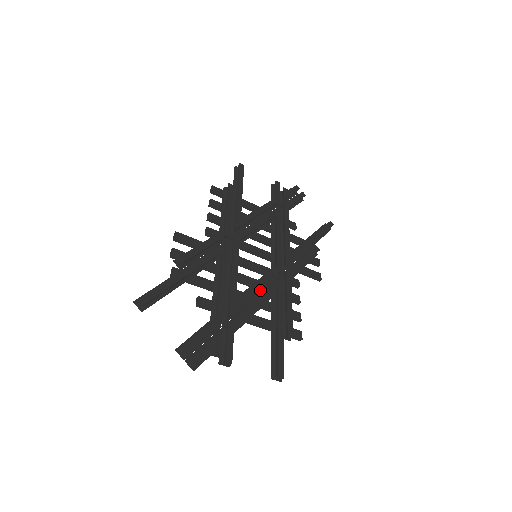
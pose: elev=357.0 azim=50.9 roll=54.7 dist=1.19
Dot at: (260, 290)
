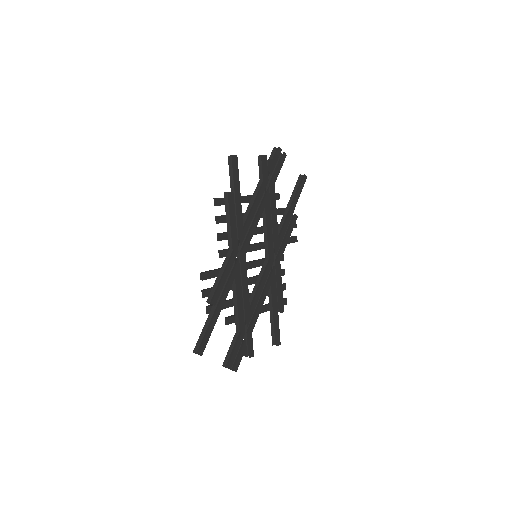
Dot at: occluded
